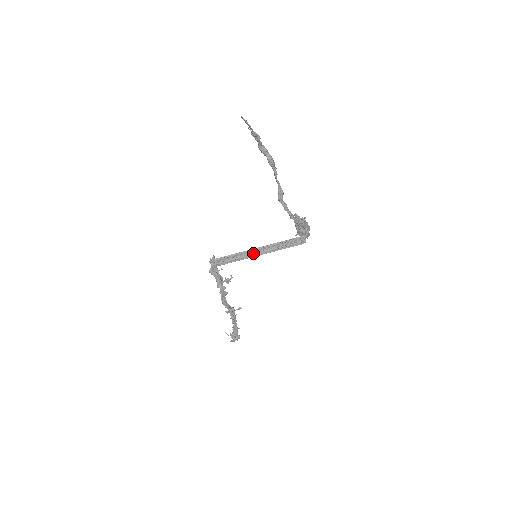
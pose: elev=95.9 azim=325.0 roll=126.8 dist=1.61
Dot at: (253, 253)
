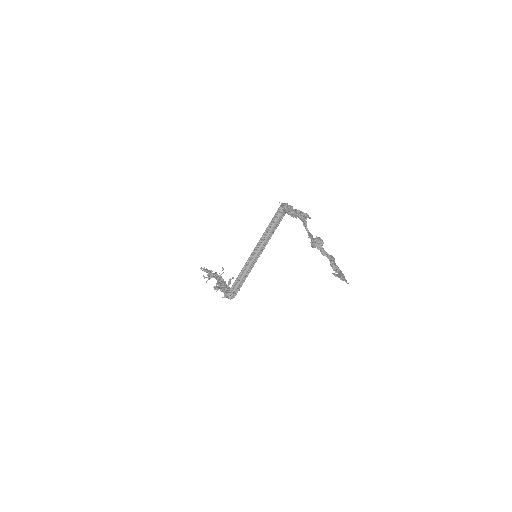
Dot at: (253, 256)
